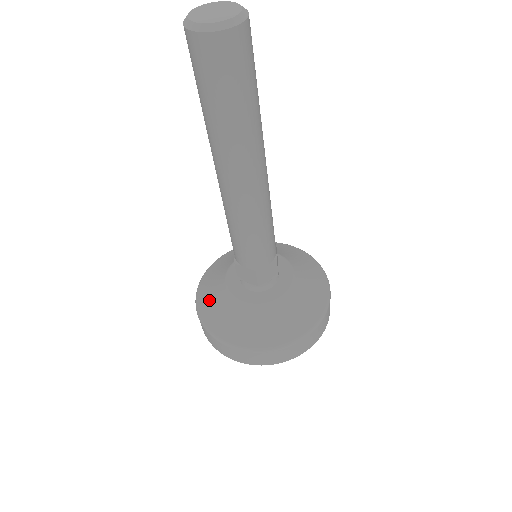
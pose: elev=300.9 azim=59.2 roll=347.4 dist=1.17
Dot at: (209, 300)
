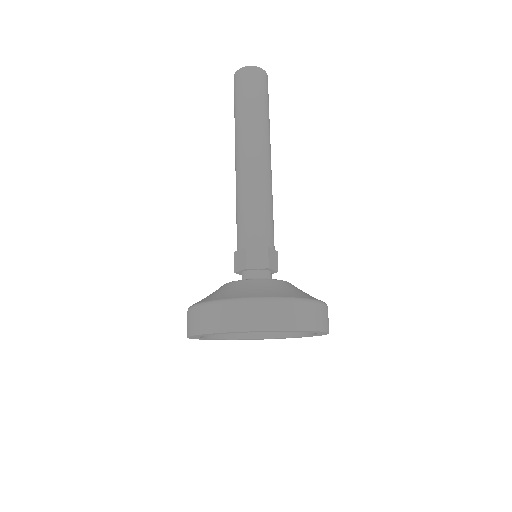
Dot at: occluded
